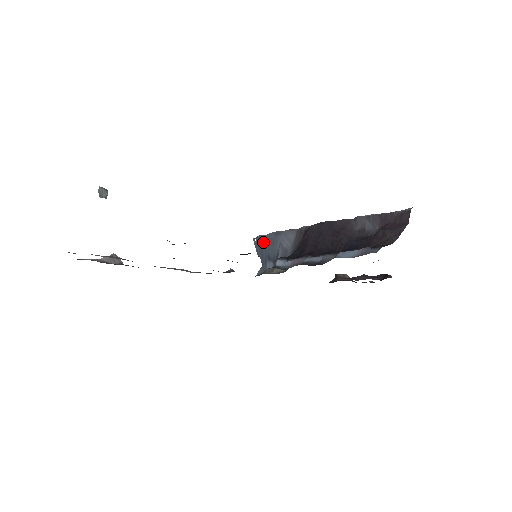
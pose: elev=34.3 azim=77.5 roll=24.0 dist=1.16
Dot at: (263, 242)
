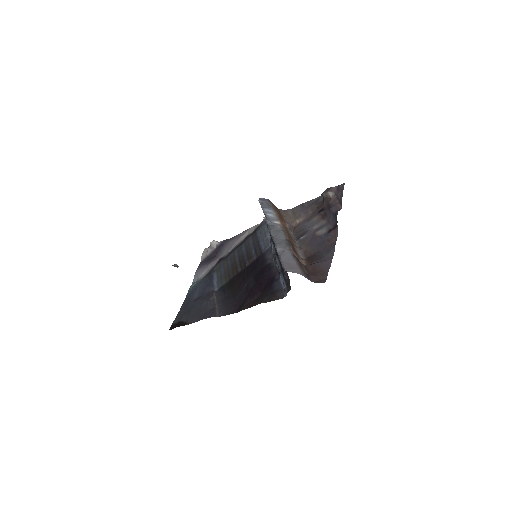
Dot at: occluded
